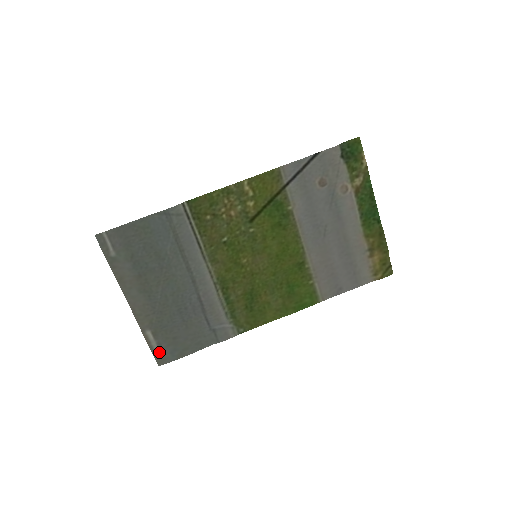
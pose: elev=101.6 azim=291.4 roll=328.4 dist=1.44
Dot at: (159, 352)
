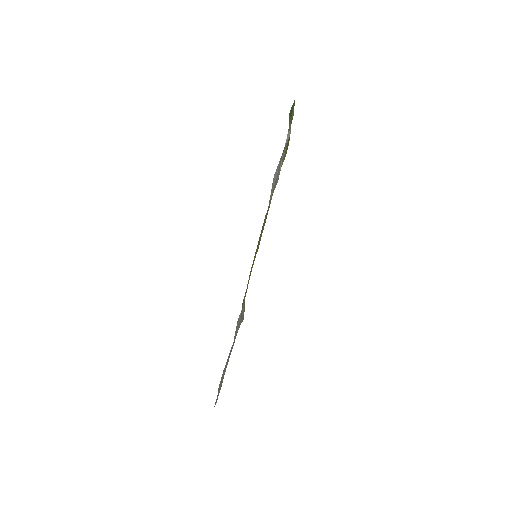
Dot at: occluded
